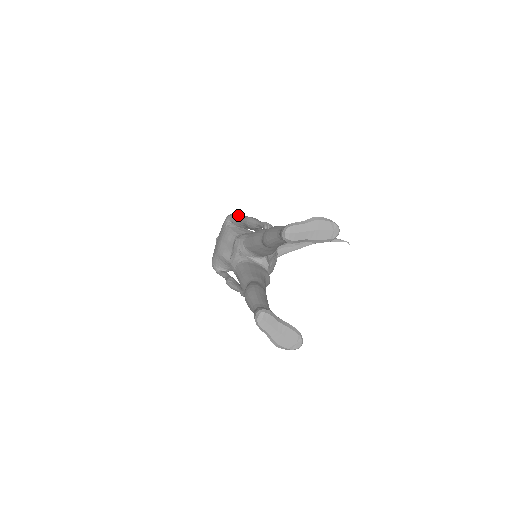
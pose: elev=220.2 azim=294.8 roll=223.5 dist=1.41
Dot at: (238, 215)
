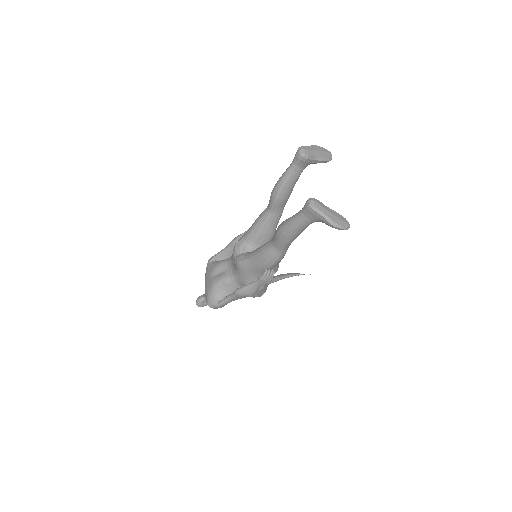
Dot at: (220, 251)
